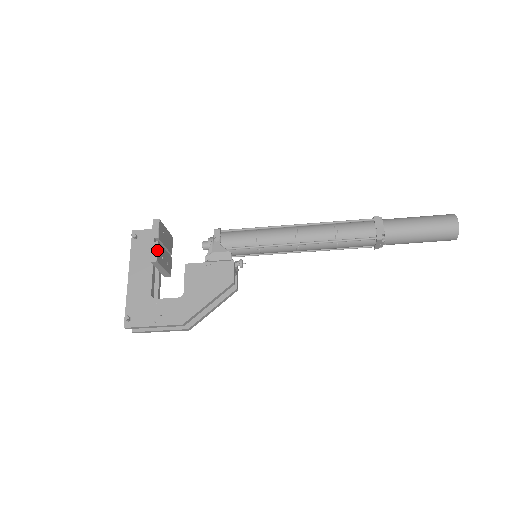
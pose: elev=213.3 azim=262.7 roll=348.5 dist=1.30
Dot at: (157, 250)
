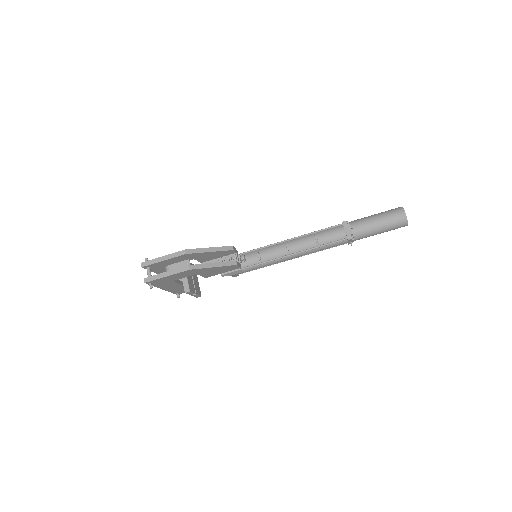
Dot at: occluded
